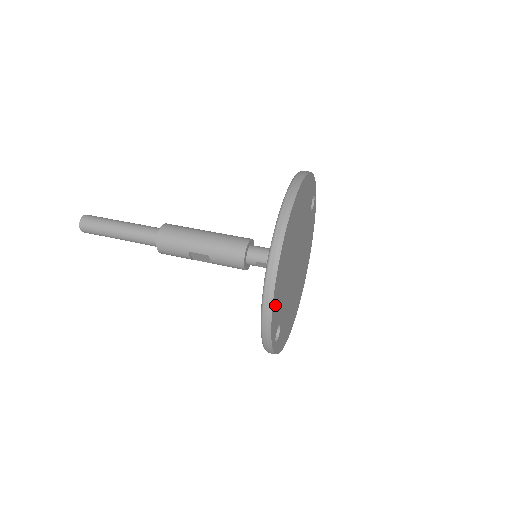
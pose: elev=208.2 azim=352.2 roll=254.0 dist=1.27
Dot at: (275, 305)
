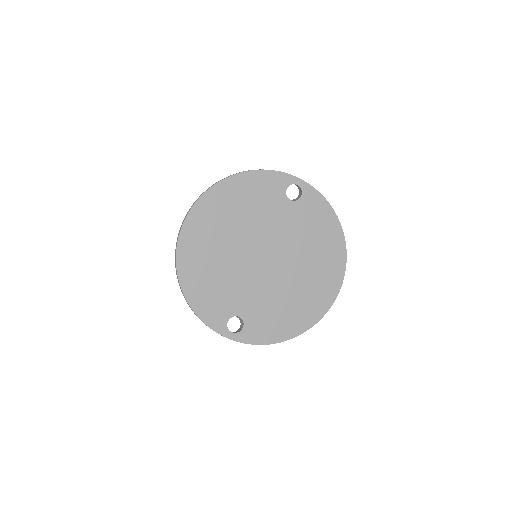
Dot at: (197, 298)
